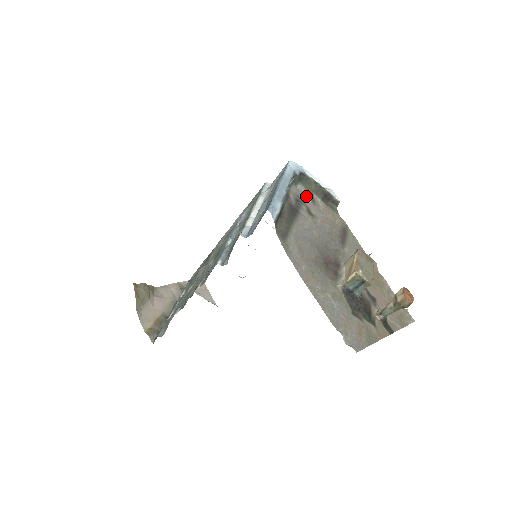
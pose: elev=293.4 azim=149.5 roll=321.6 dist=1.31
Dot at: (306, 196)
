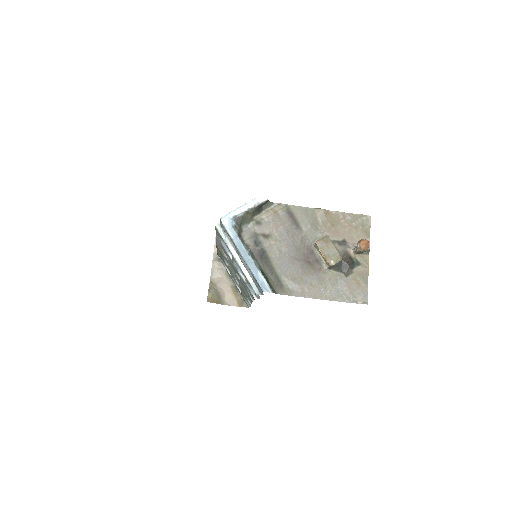
Dot at: (253, 227)
